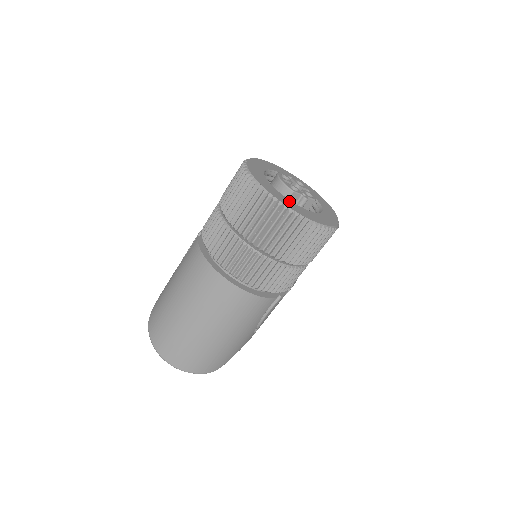
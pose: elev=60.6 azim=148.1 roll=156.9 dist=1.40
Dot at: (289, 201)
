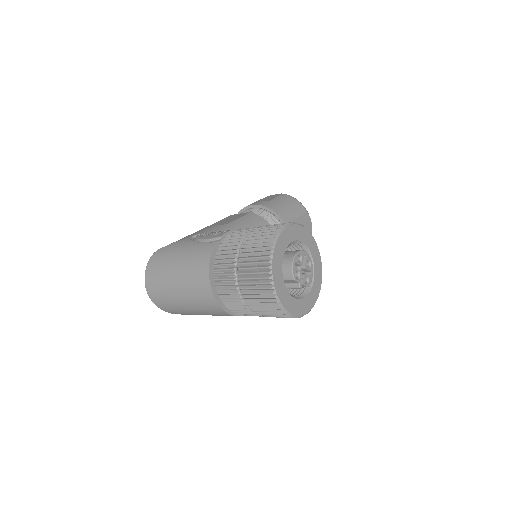
Dot at: (284, 289)
